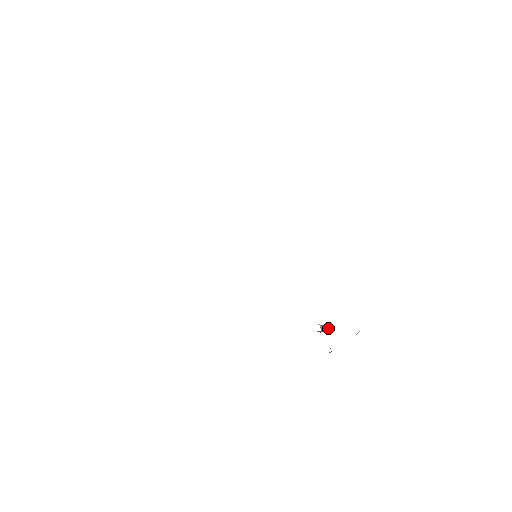
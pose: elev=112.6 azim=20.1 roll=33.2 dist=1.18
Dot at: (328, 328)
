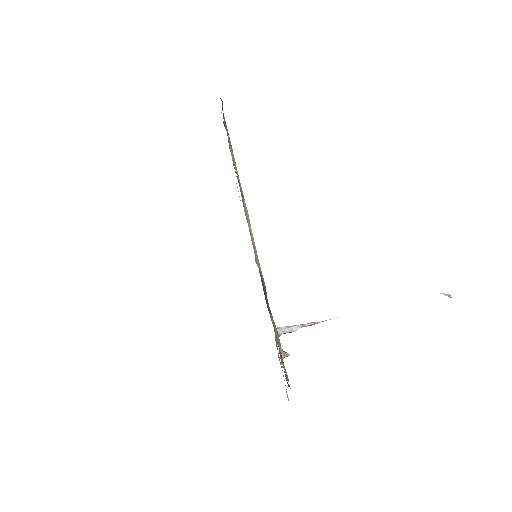
Dot at: (302, 326)
